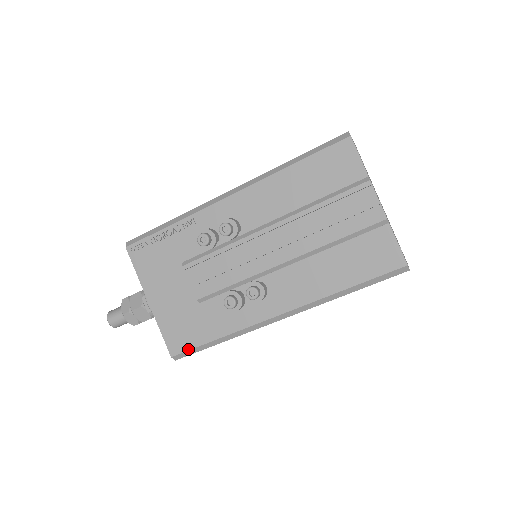
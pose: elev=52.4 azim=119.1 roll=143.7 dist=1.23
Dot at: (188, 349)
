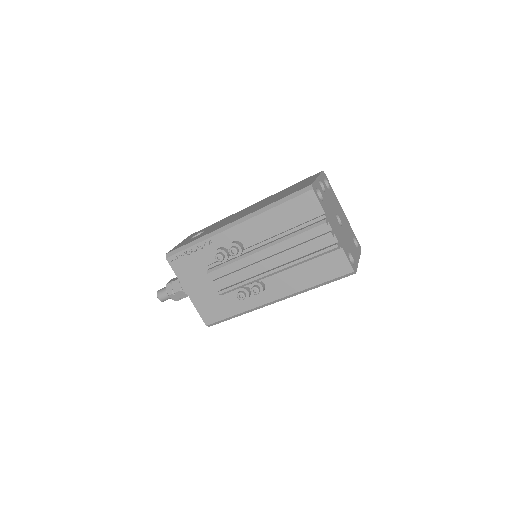
Dot at: (217, 321)
